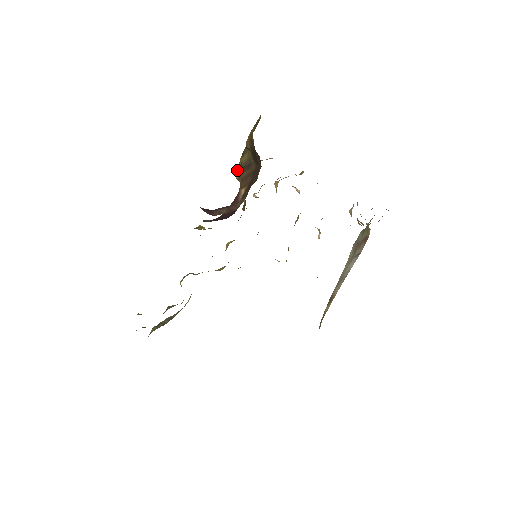
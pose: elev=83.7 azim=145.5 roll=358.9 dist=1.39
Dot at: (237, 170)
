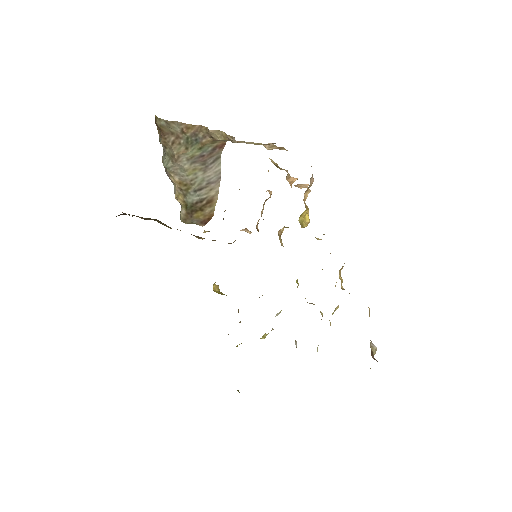
Dot at: occluded
